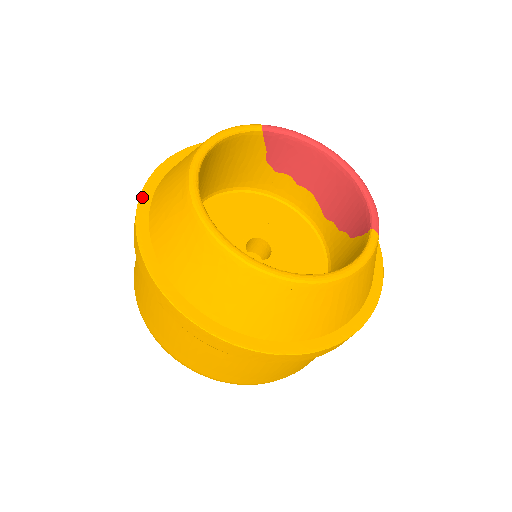
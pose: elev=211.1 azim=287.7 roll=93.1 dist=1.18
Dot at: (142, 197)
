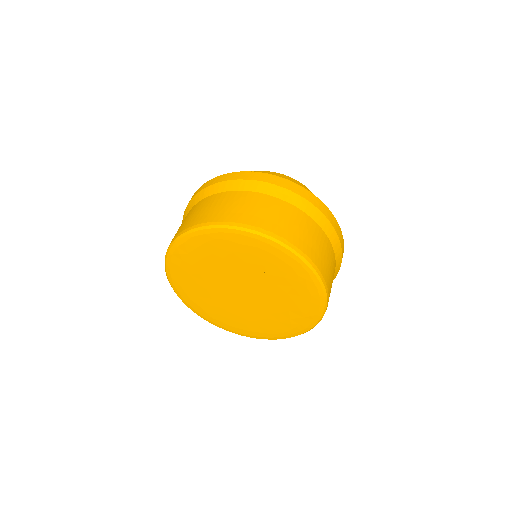
Dot at: occluded
